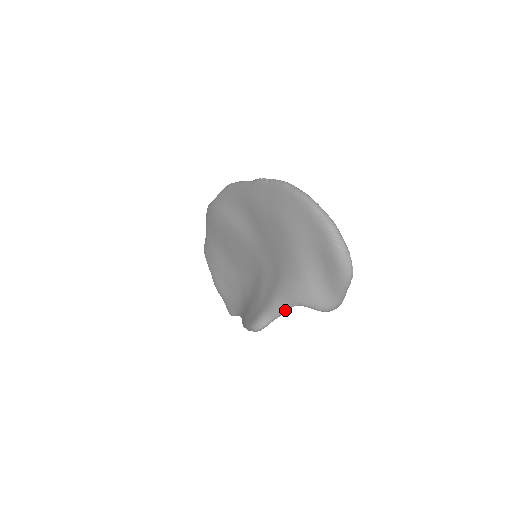
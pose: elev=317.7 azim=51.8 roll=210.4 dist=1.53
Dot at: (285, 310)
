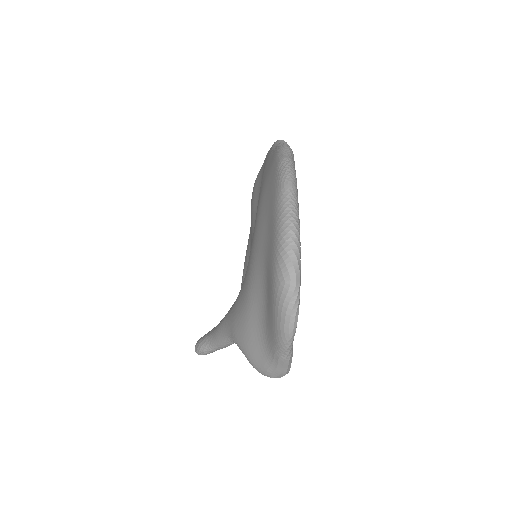
Dot at: (225, 341)
